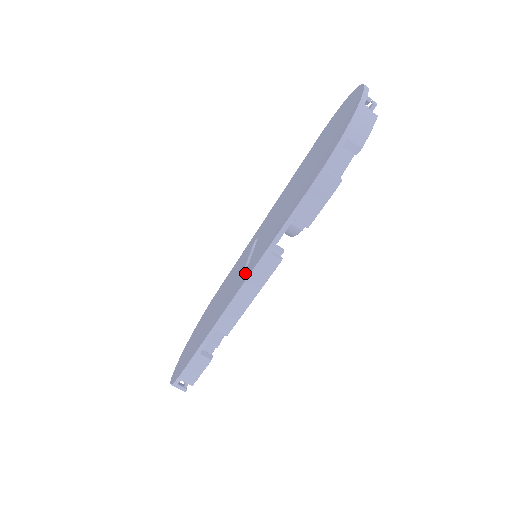
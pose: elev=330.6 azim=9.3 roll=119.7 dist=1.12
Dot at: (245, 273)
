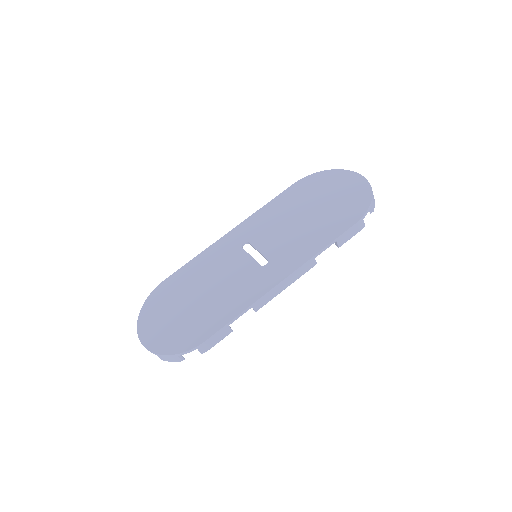
Dot at: (276, 268)
